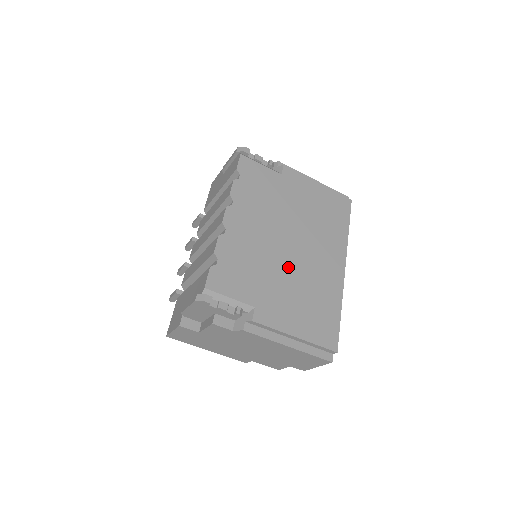
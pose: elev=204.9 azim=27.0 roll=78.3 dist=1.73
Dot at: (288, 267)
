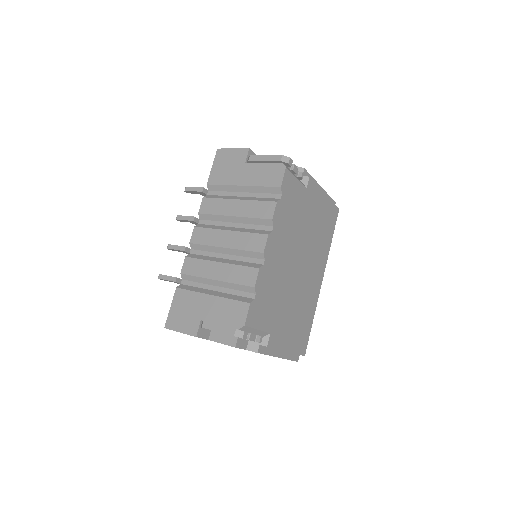
Dot at: (294, 289)
